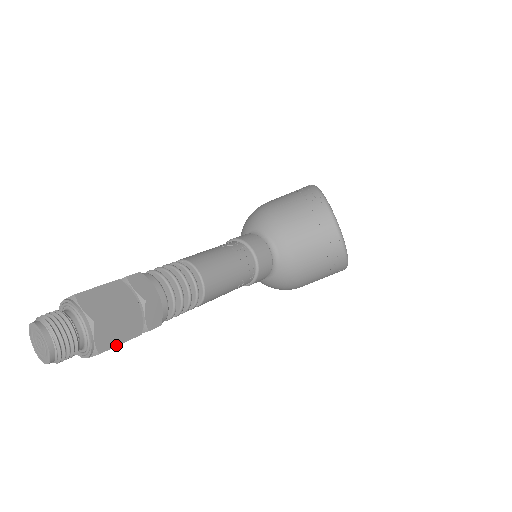
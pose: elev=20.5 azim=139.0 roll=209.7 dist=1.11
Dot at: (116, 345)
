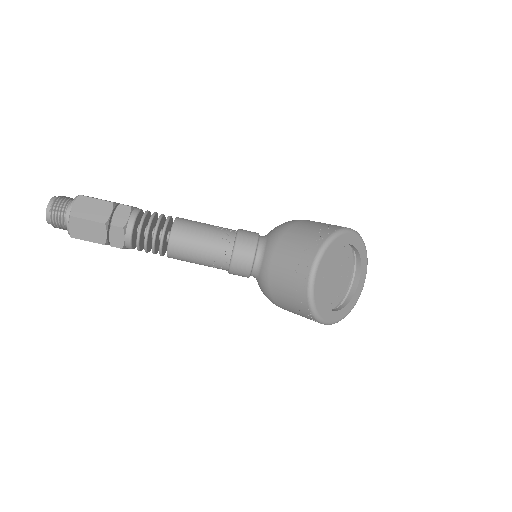
Dot at: (84, 239)
